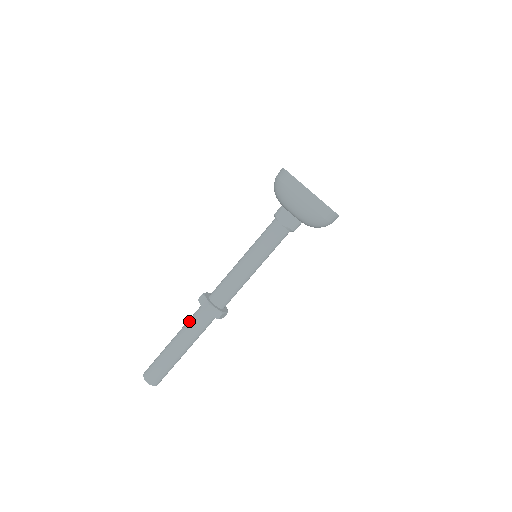
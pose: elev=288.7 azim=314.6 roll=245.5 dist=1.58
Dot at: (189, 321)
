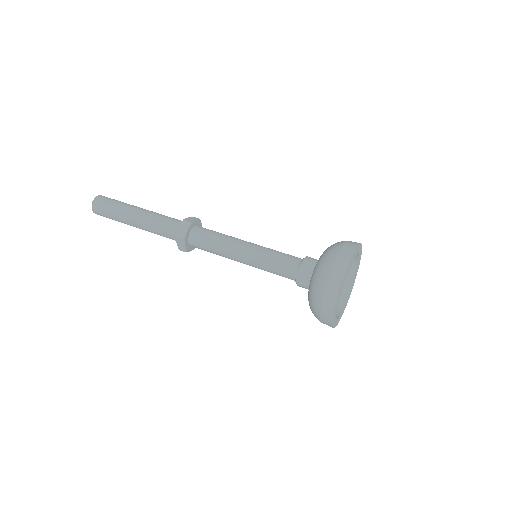
Dot at: (161, 220)
